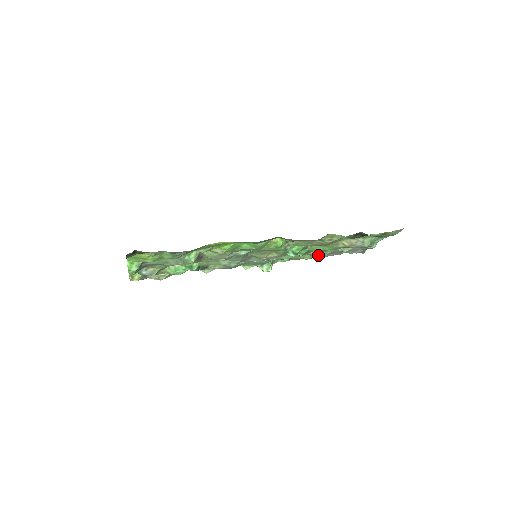
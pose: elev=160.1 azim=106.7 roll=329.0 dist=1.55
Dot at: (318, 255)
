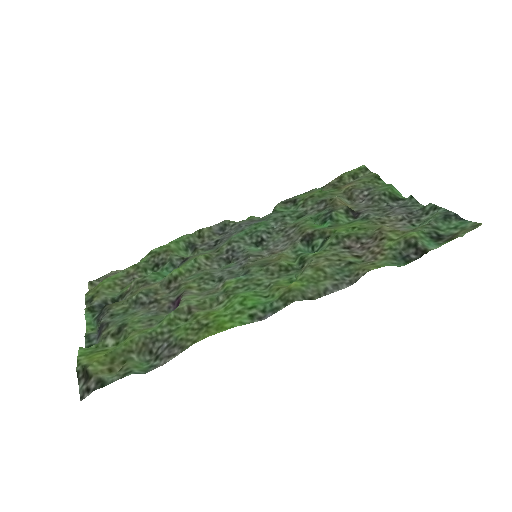
Dot at: (337, 192)
